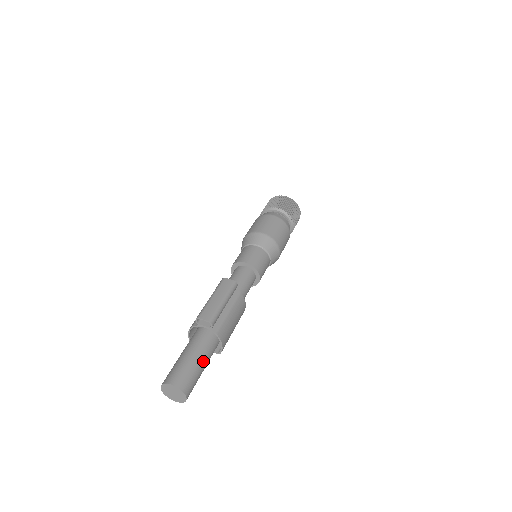
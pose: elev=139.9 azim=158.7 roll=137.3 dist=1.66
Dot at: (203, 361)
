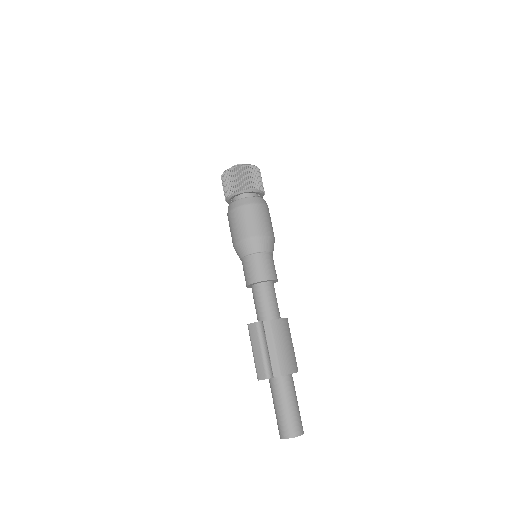
Dot at: (290, 400)
